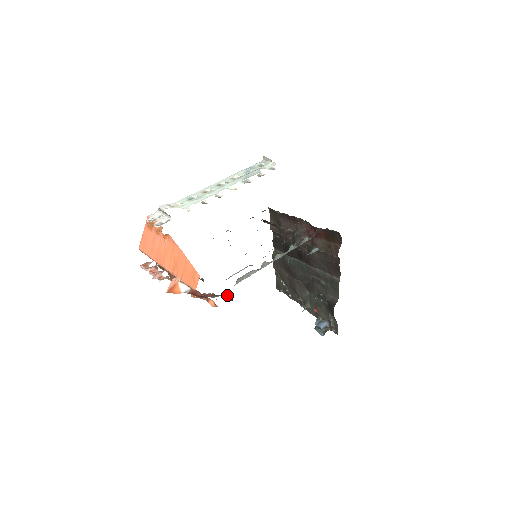
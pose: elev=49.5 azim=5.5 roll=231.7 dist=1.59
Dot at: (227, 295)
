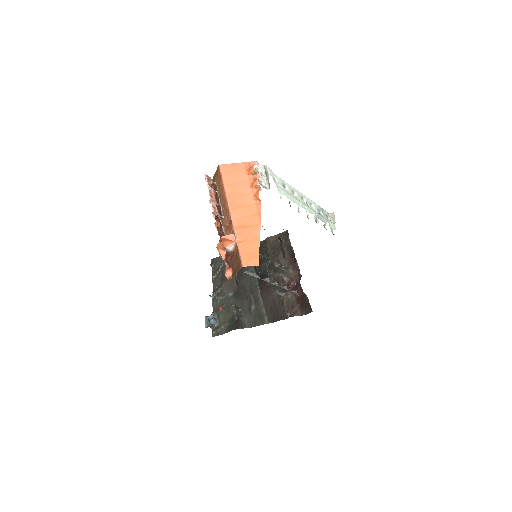
Dot at: occluded
